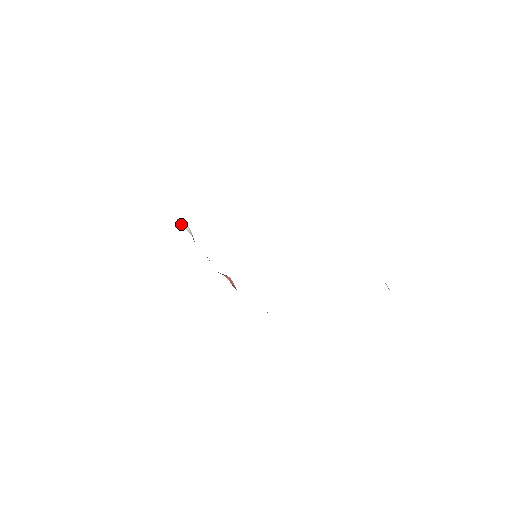
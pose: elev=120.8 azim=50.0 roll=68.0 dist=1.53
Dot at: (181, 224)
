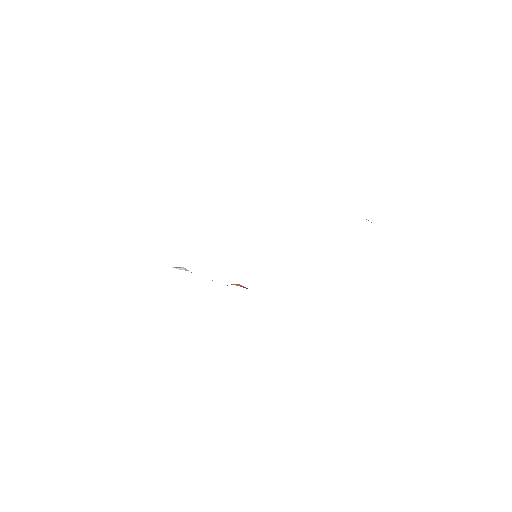
Dot at: occluded
